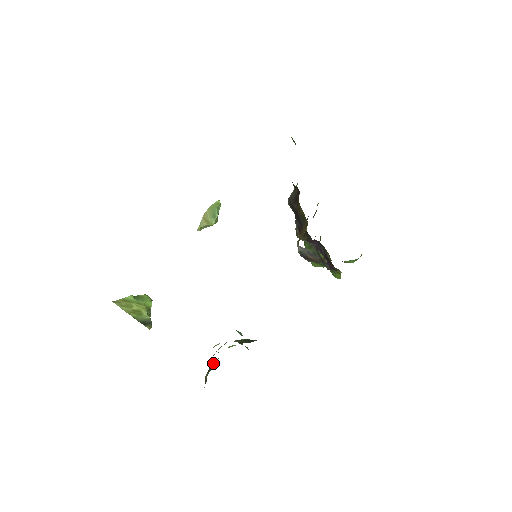
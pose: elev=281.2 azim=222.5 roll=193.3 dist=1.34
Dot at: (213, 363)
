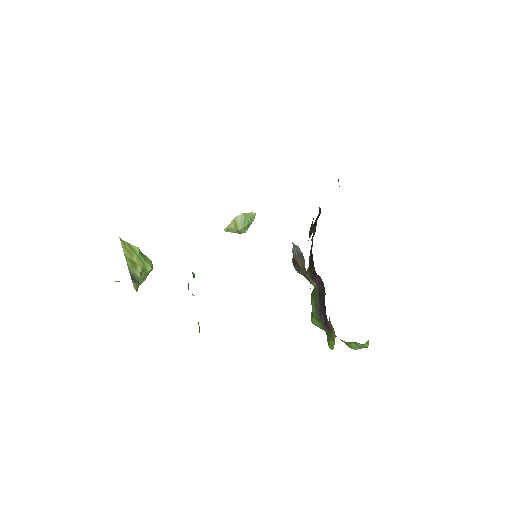
Dot at: occluded
